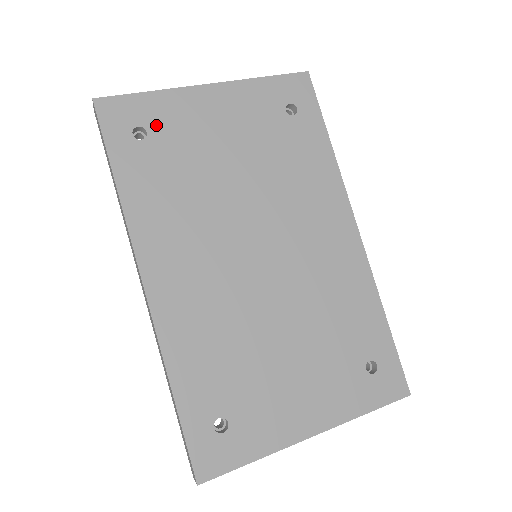
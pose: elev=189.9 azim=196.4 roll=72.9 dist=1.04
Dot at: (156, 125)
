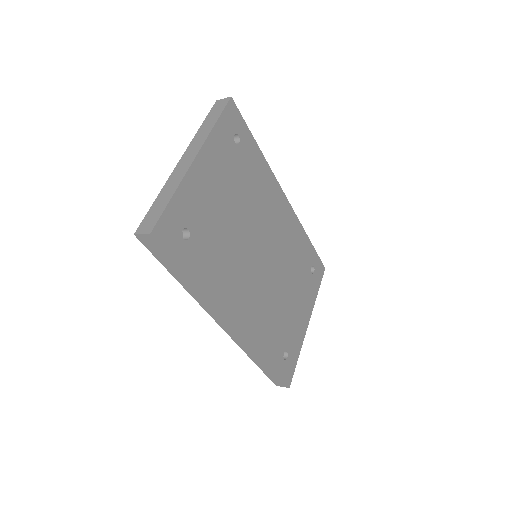
Dot at: (189, 219)
